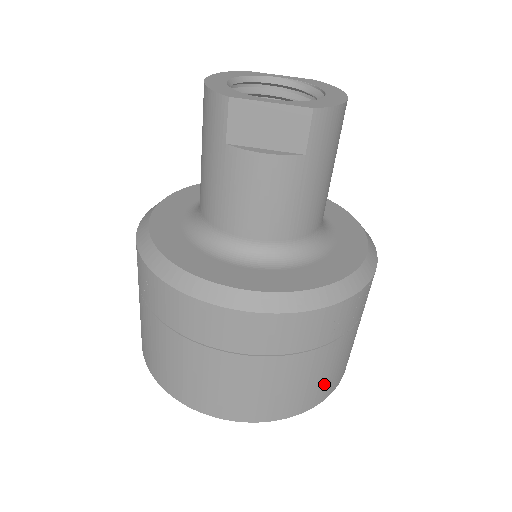
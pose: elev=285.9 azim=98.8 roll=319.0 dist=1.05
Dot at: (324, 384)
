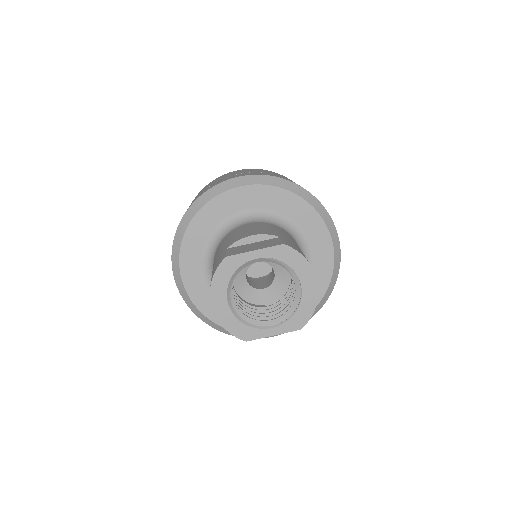
Dot at: occluded
